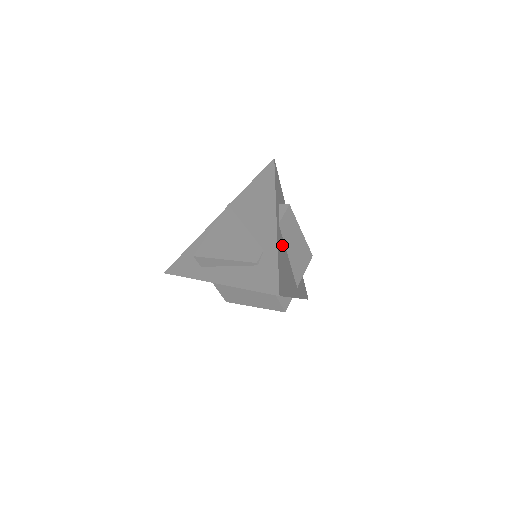
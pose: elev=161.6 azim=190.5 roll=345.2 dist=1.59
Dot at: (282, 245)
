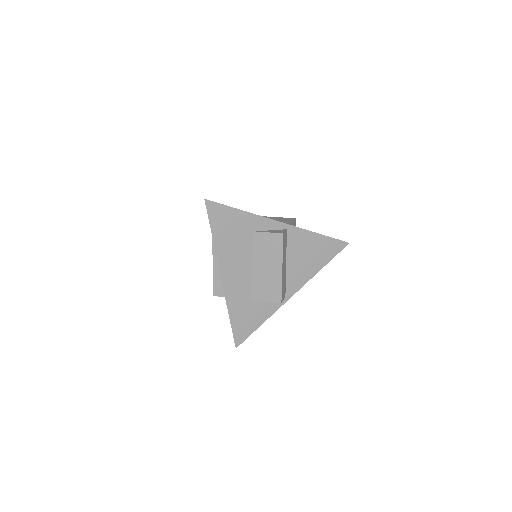
Dot at: occluded
